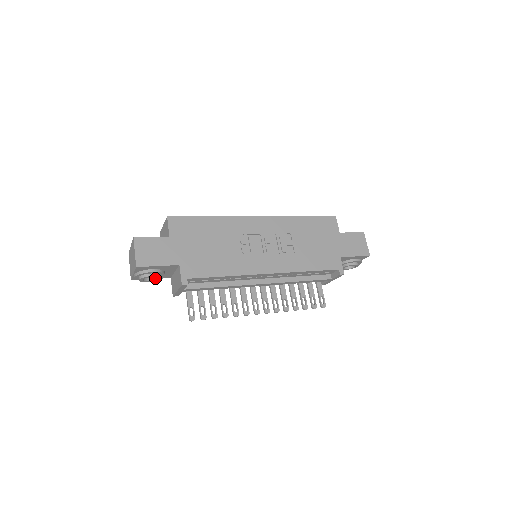
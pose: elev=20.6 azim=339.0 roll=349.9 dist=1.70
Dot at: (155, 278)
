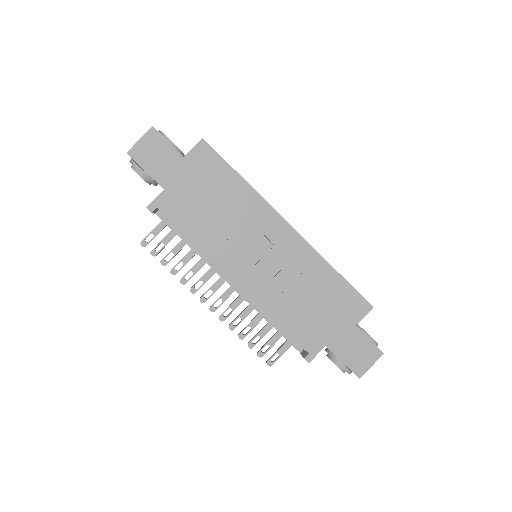
Dot at: occluded
